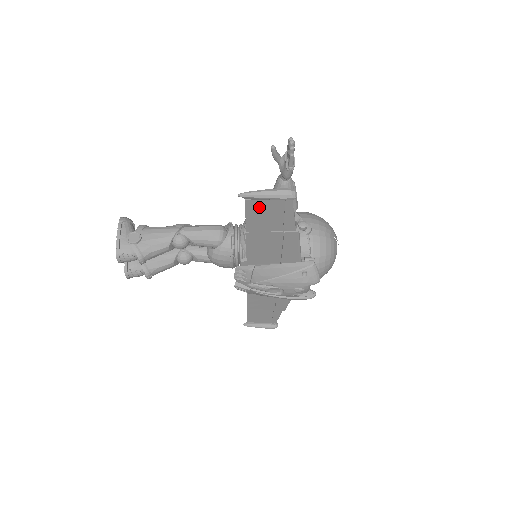
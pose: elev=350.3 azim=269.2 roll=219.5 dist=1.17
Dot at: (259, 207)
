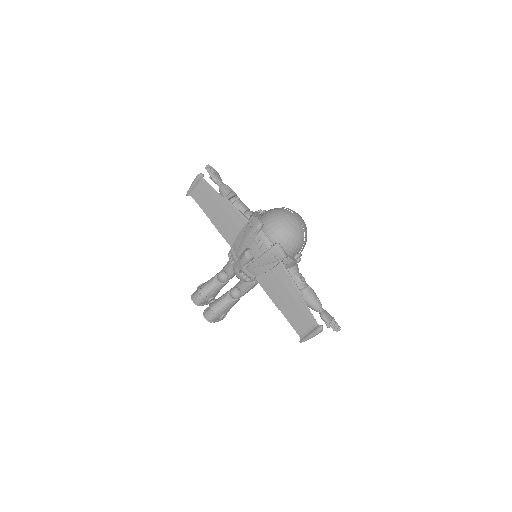
Dot at: (199, 196)
